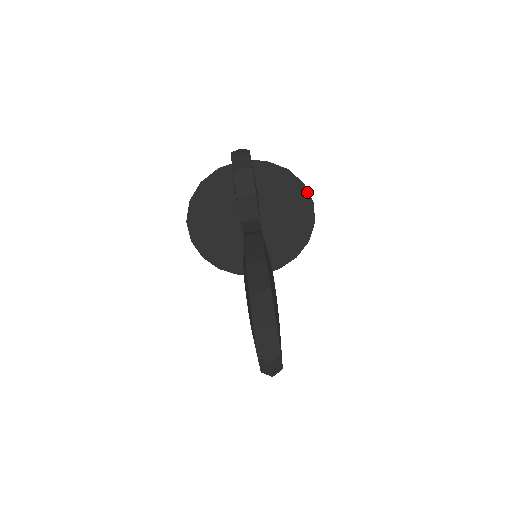
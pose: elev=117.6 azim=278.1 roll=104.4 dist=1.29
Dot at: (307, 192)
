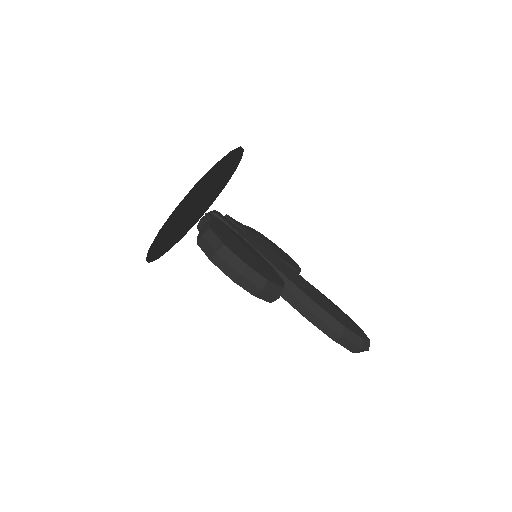
Dot at: (234, 150)
